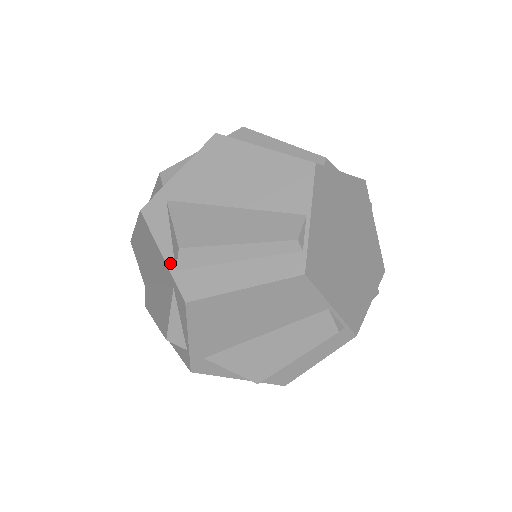
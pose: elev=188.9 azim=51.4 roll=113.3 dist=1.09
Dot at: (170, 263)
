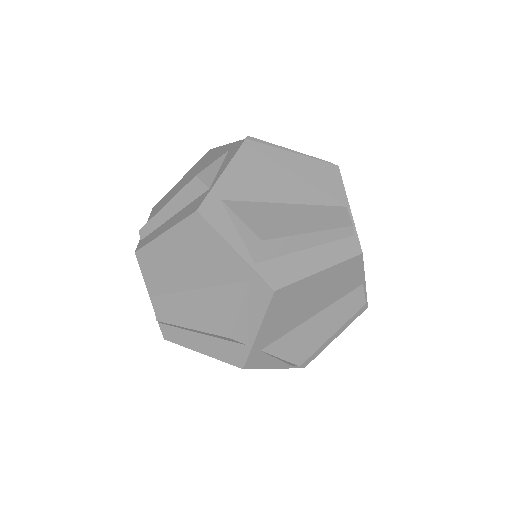
Dot at: (247, 257)
